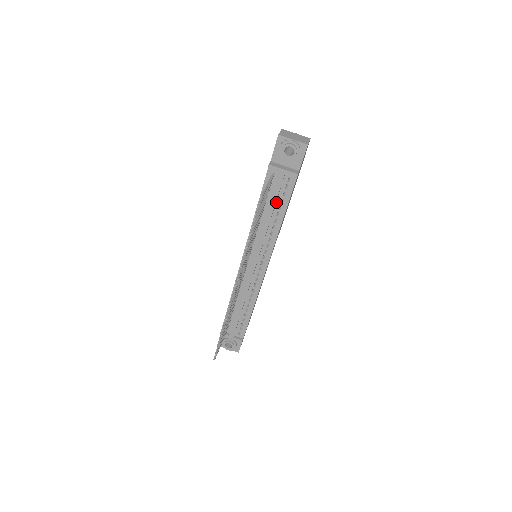
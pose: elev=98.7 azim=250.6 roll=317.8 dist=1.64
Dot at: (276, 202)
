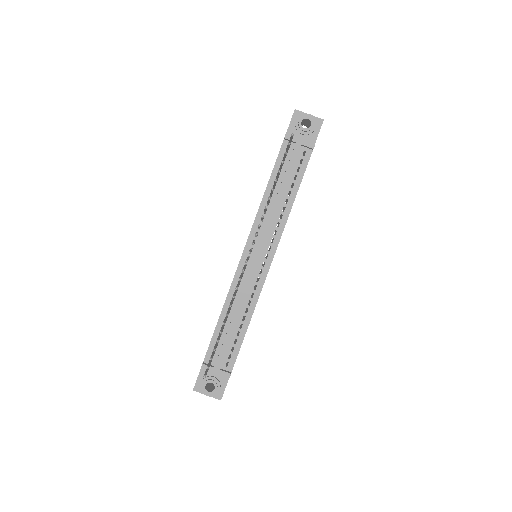
Dot at: (289, 179)
